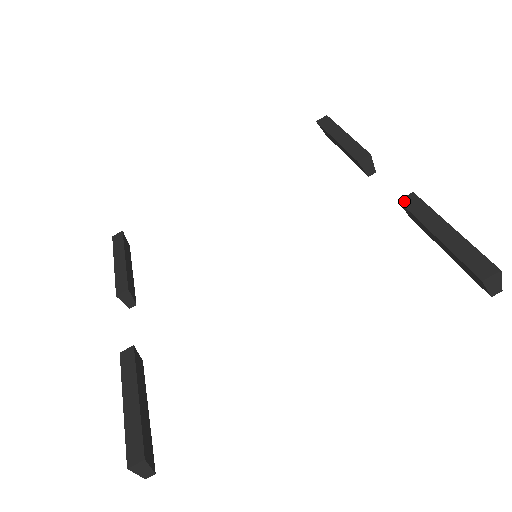
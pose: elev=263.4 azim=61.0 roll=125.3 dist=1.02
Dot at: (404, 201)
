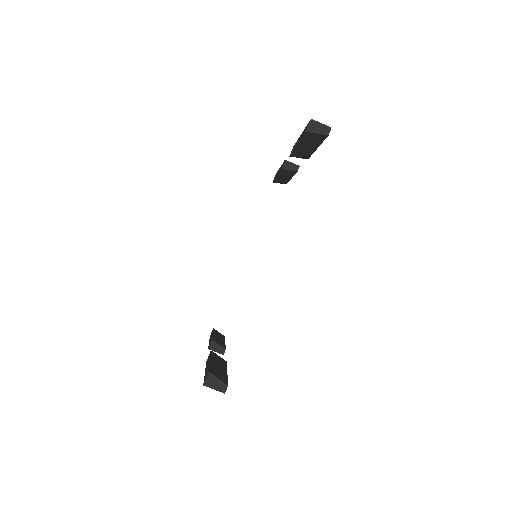
Dot at: occluded
